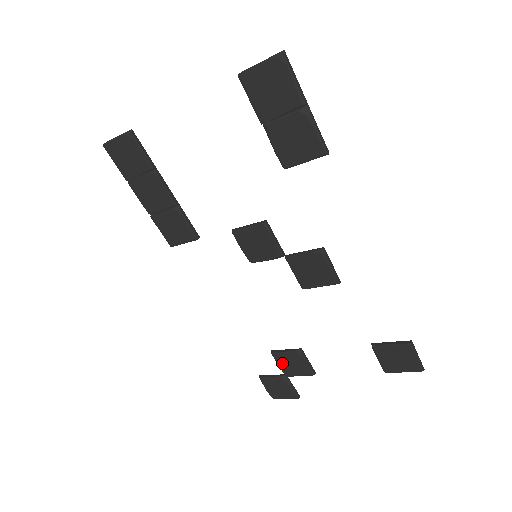
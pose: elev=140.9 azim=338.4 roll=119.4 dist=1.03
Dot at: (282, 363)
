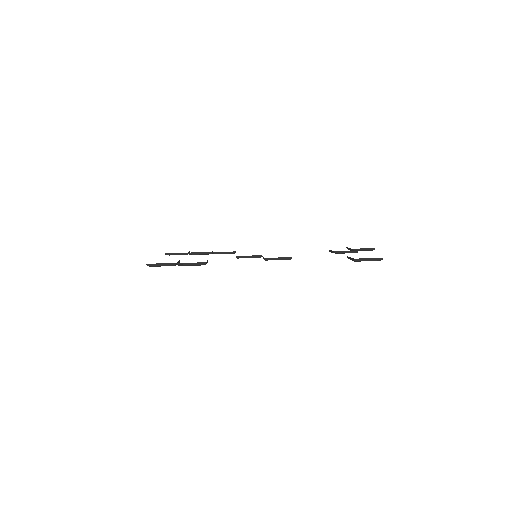
Dot at: occluded
